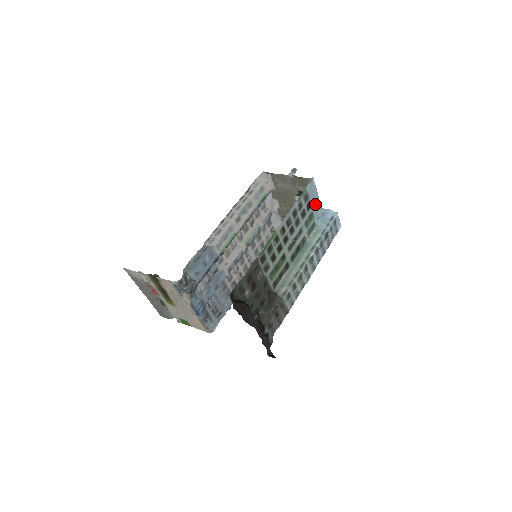
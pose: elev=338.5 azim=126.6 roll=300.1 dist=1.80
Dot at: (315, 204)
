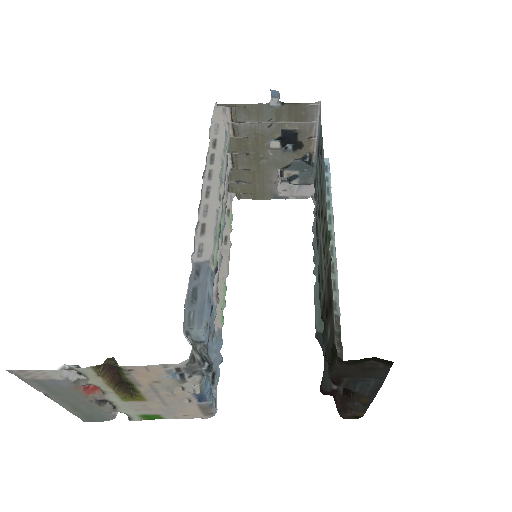
Dot at: occluded
